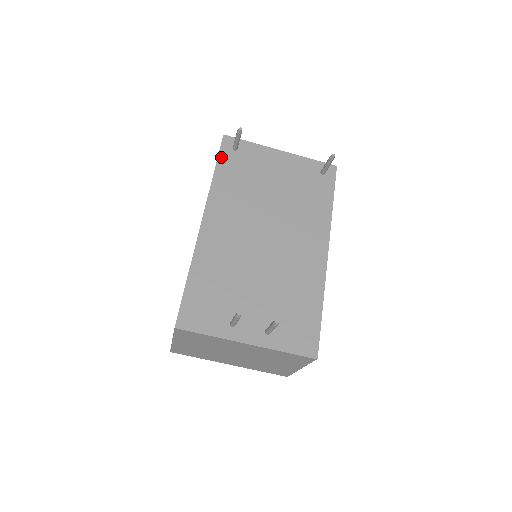
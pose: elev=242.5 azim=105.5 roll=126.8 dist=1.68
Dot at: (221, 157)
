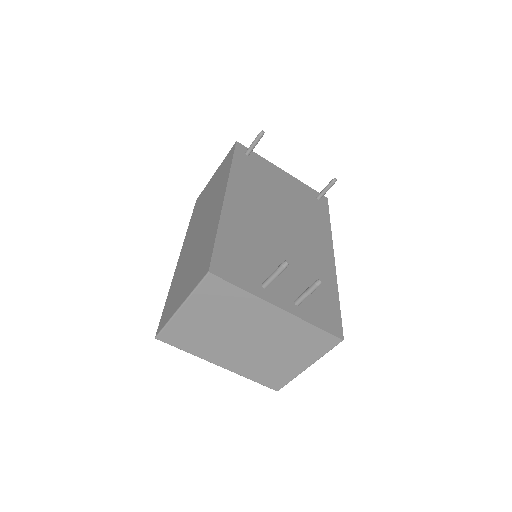
Dot at: (236, 155)
